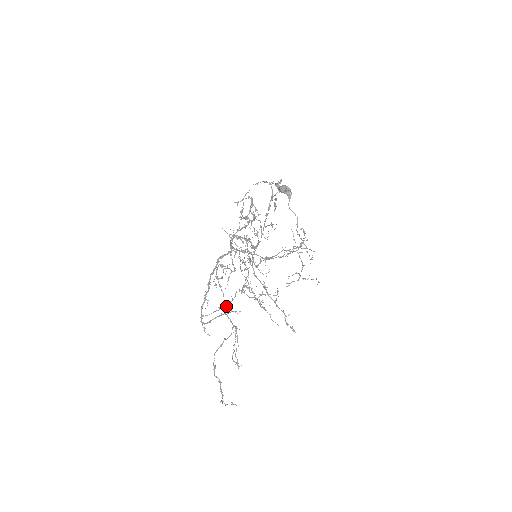
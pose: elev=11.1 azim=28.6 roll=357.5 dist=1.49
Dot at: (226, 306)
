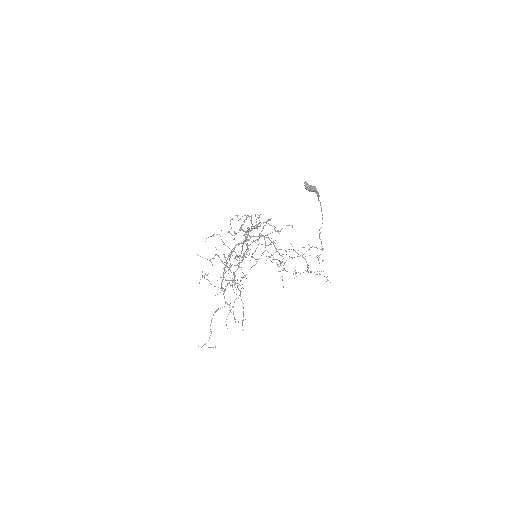
Dot at: occluded
